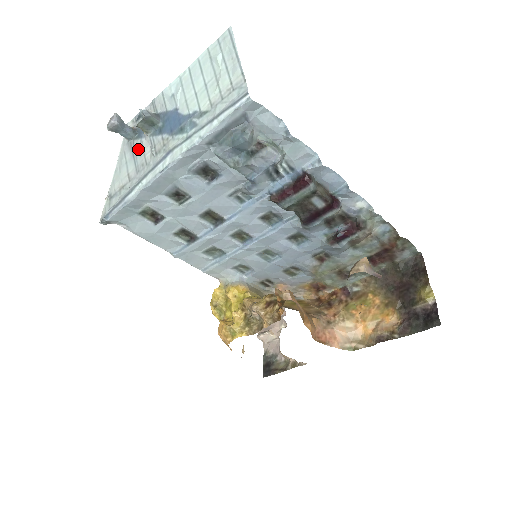
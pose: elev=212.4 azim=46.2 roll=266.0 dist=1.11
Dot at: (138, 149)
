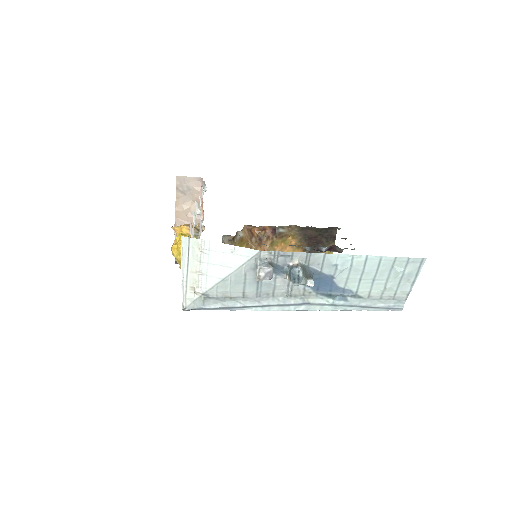
Dot at: (268, 281)
